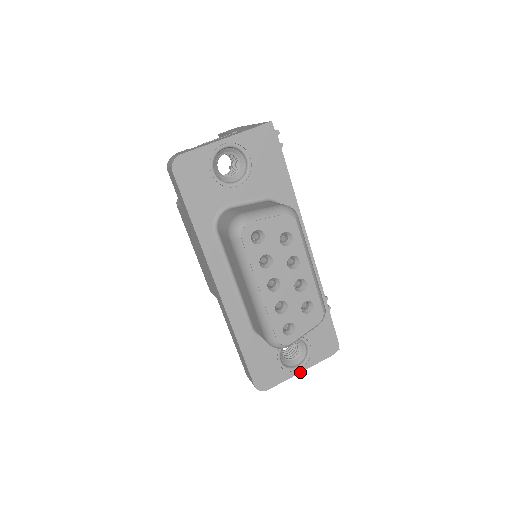
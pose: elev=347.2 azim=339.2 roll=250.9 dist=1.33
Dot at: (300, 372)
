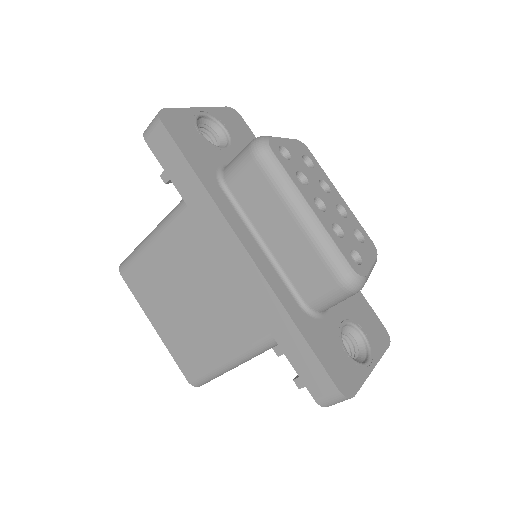
Dot at: (373, 368)
